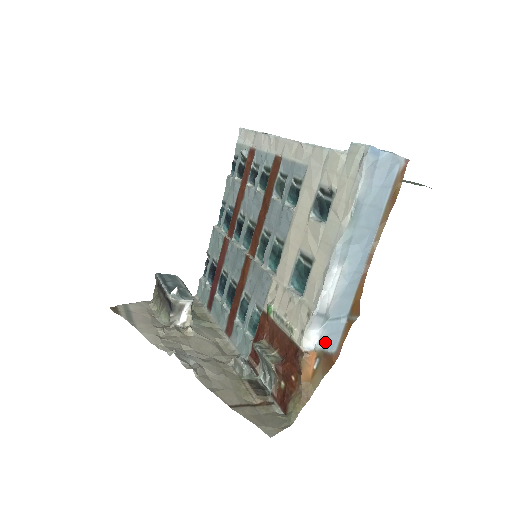
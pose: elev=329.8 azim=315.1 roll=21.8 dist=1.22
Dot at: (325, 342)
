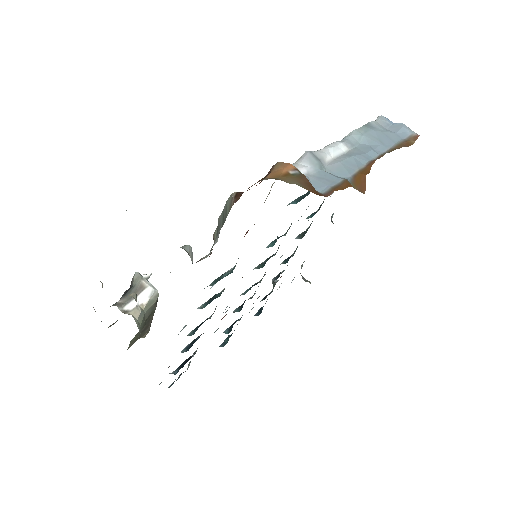
Dot at: (312, 181)
